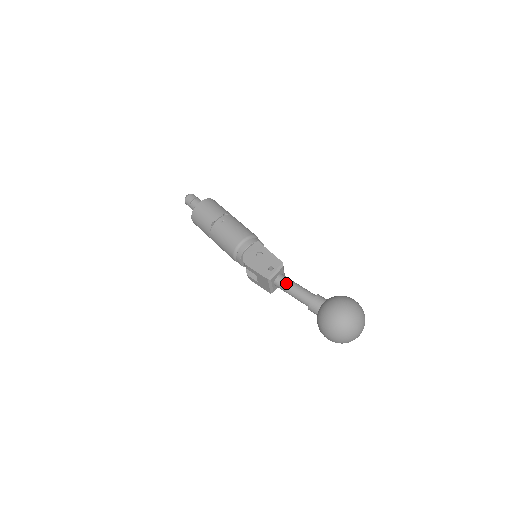
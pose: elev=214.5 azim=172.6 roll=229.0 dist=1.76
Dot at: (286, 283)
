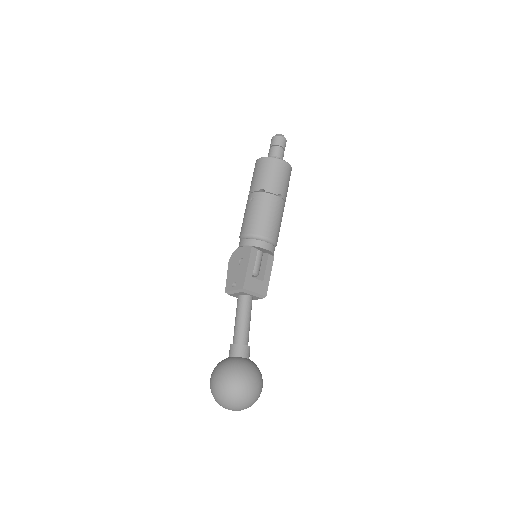
Dot at: (237, 308)
